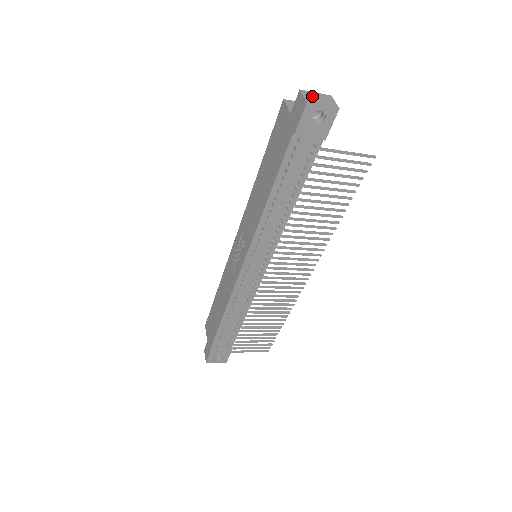
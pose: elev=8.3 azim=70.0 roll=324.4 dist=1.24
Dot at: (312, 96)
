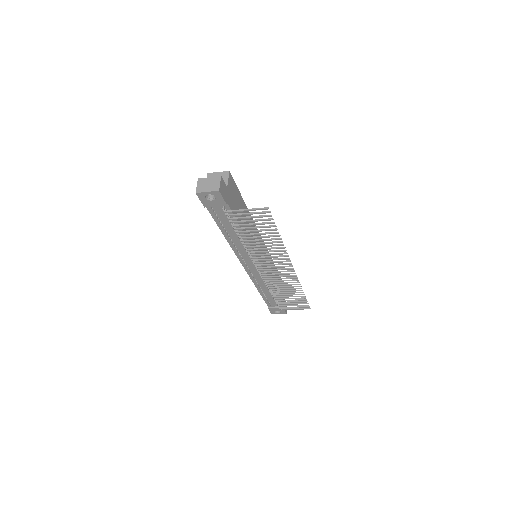
Dot at: (204, 183)
